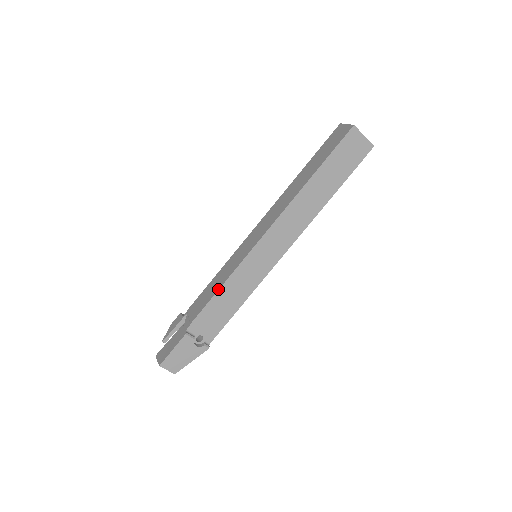
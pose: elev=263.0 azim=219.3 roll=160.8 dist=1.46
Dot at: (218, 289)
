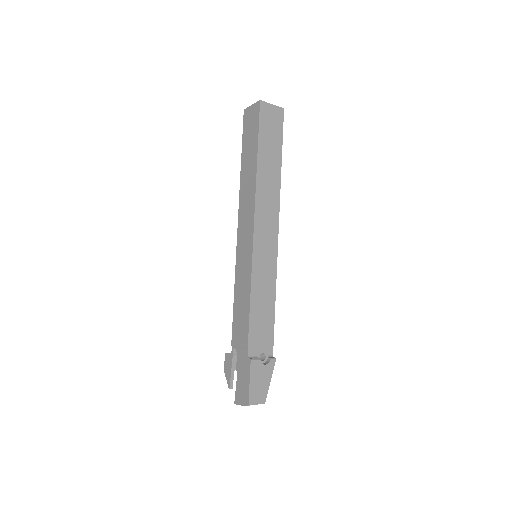
Dot at: (249, 302)
